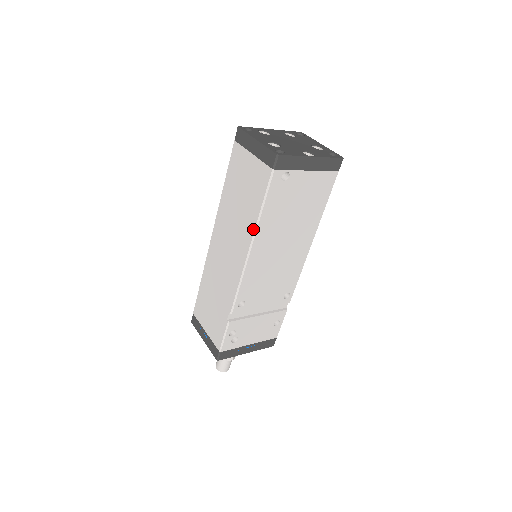
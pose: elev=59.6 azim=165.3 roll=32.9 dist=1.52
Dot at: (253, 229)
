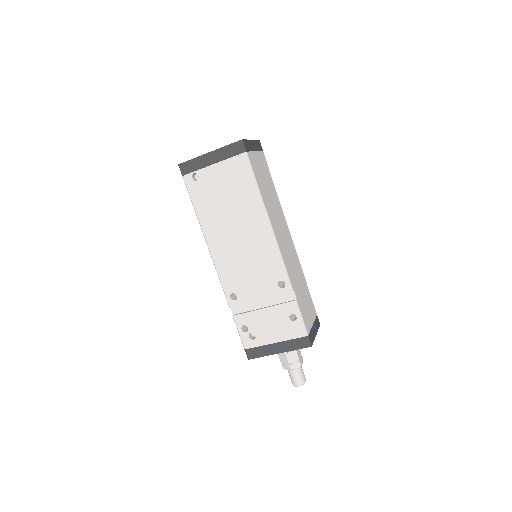
Dot at: (201, 227)
